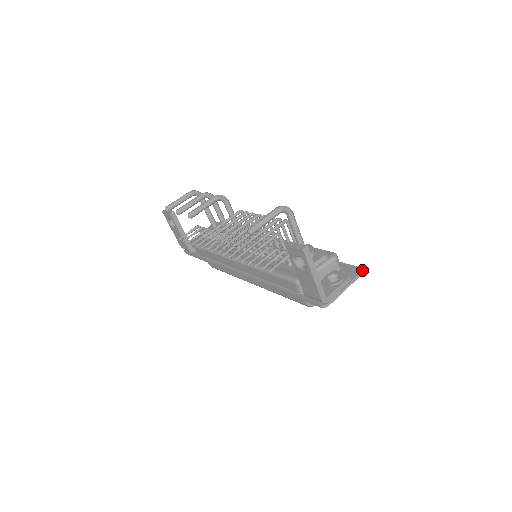
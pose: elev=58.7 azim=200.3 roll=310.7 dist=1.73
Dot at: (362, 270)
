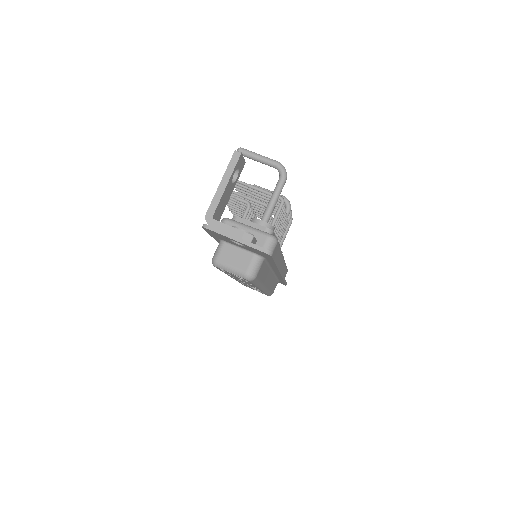
Dot at: (270, 252)
